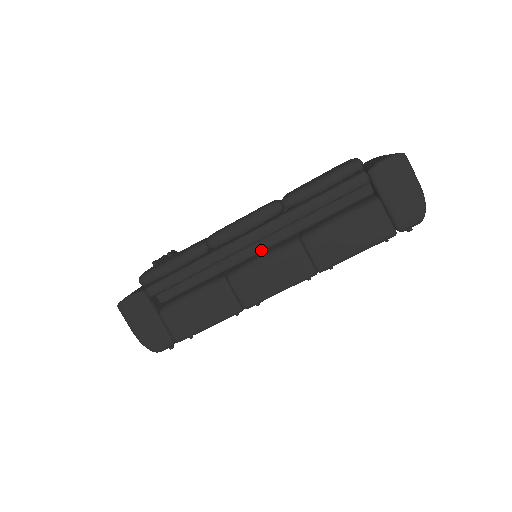
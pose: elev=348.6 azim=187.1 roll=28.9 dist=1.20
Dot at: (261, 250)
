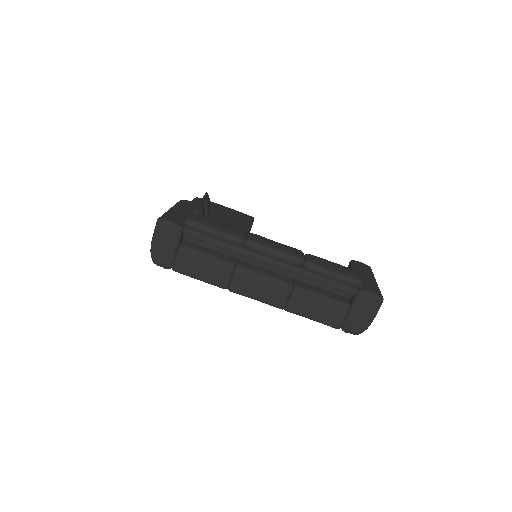
Dot at: (268, 269)
